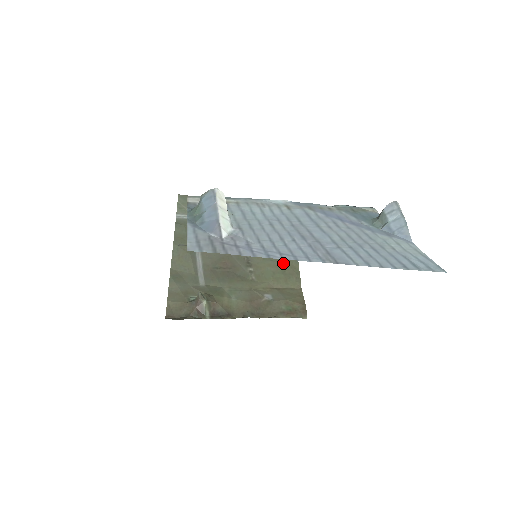
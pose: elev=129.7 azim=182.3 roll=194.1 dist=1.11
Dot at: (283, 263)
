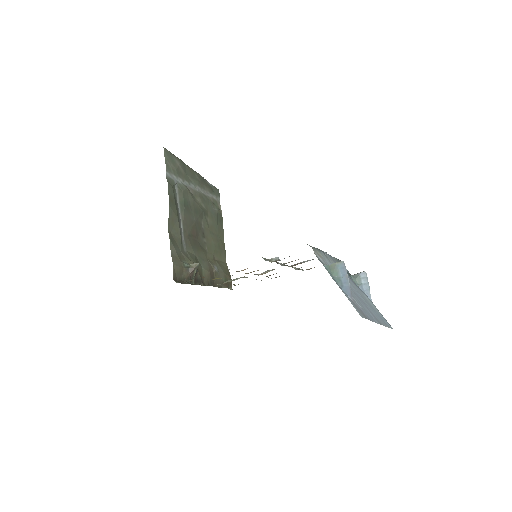
Dot at: (218, 238)
